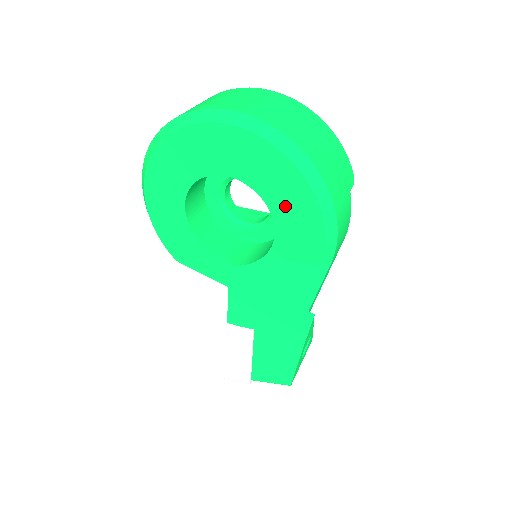
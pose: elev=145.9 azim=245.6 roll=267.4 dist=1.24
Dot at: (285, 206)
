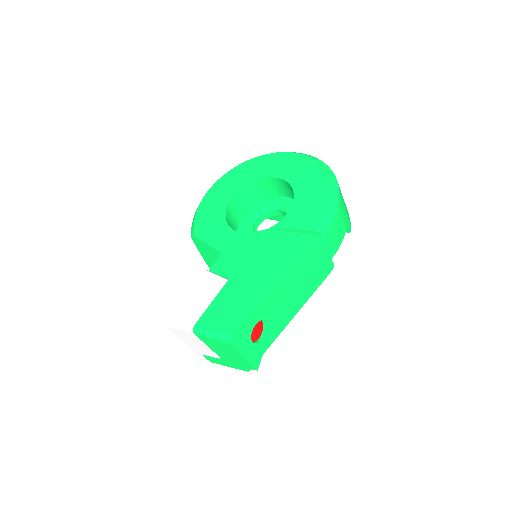
Dot at: (306, 192)
